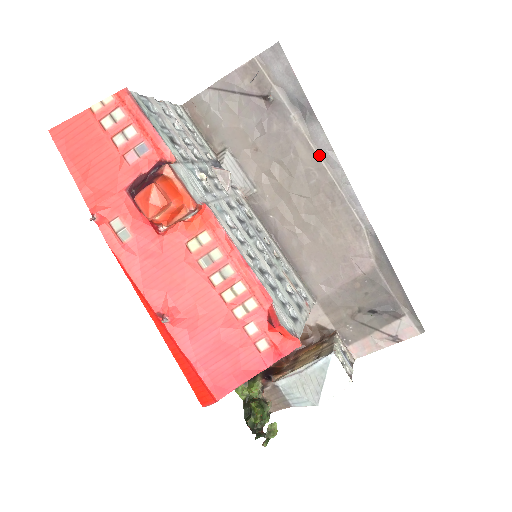
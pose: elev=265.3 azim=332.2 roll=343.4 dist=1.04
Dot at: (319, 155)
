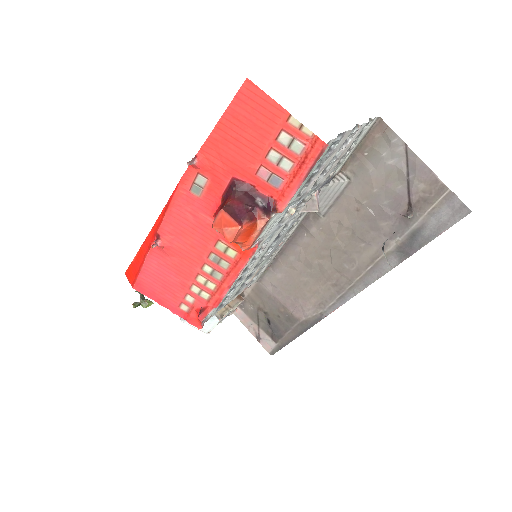
Dot at: (370, 268)
